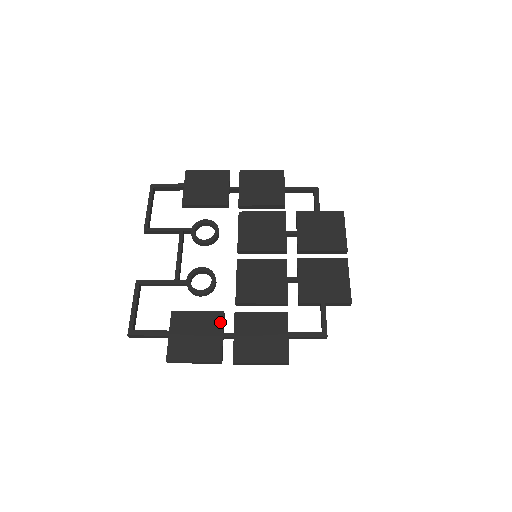
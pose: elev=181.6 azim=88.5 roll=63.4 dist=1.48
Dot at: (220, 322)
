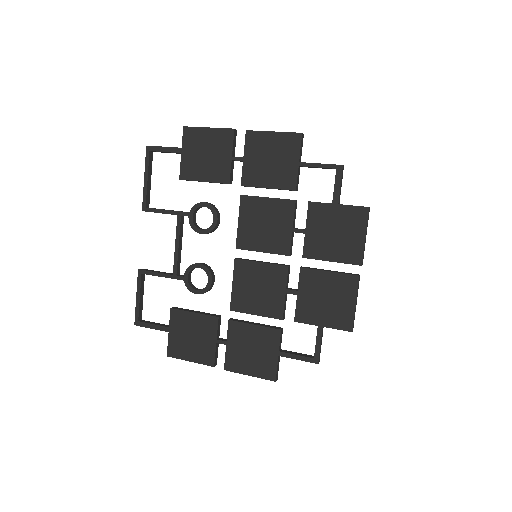
Dot at: (214, 328)
